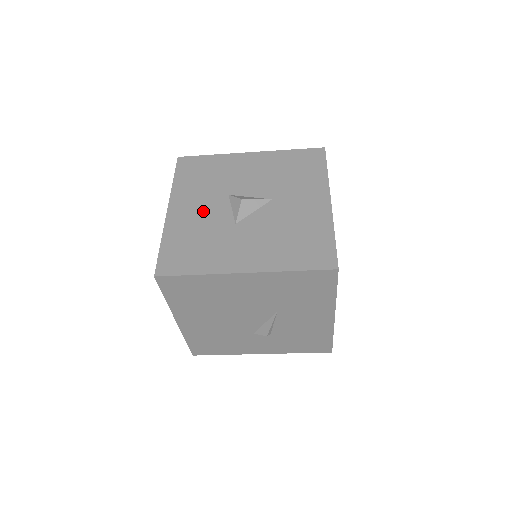
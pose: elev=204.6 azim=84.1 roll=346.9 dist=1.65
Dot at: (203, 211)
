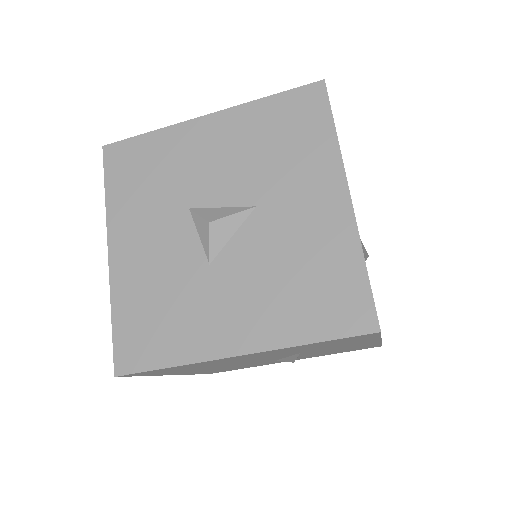
Dot at: (158, 247)
